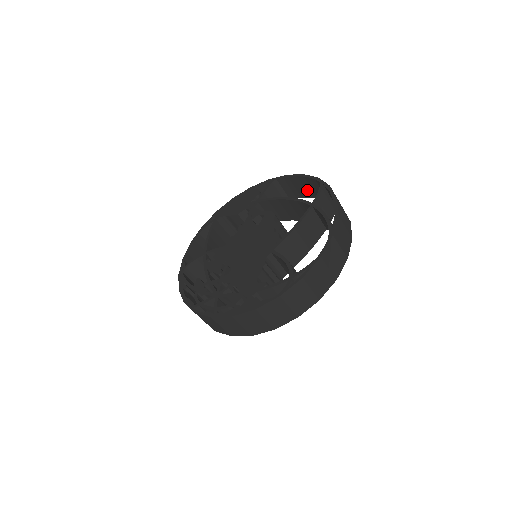
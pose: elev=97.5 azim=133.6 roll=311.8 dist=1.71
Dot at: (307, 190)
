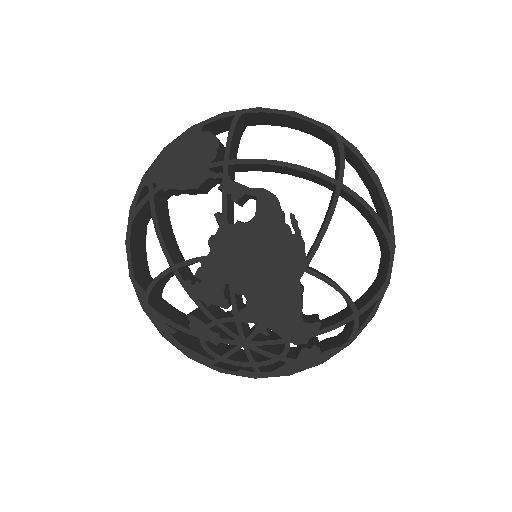
Dot at: (287, 123)
